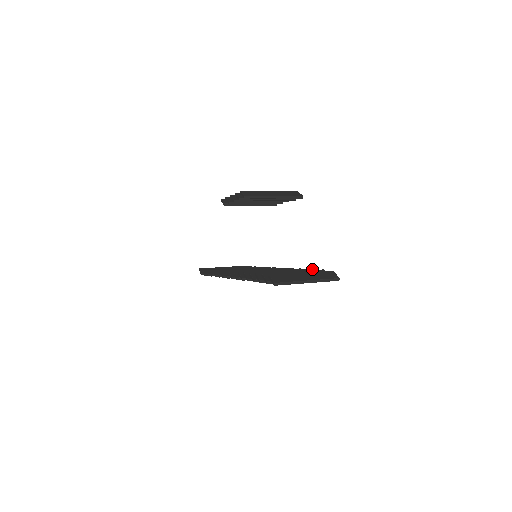
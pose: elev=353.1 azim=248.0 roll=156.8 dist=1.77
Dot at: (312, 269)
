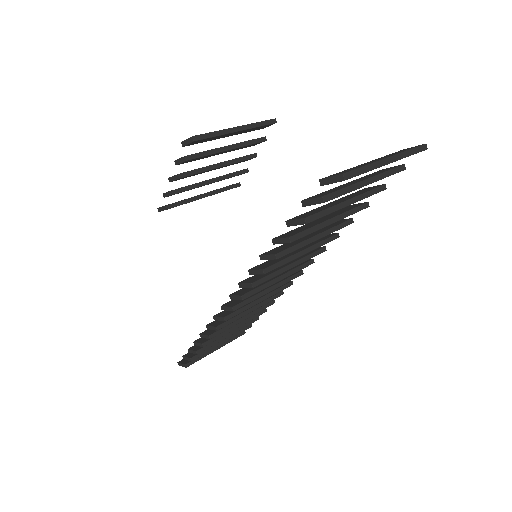
Dot at: occluded
